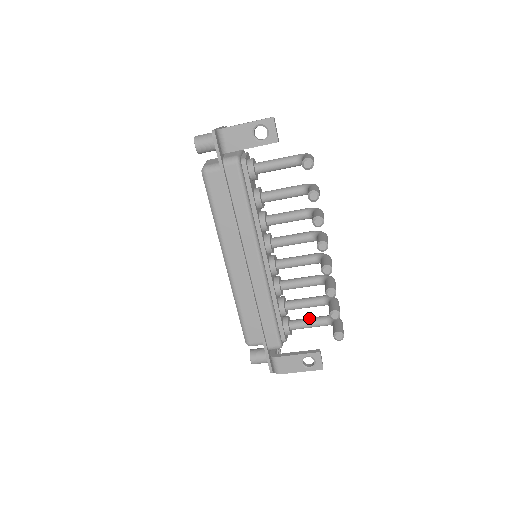
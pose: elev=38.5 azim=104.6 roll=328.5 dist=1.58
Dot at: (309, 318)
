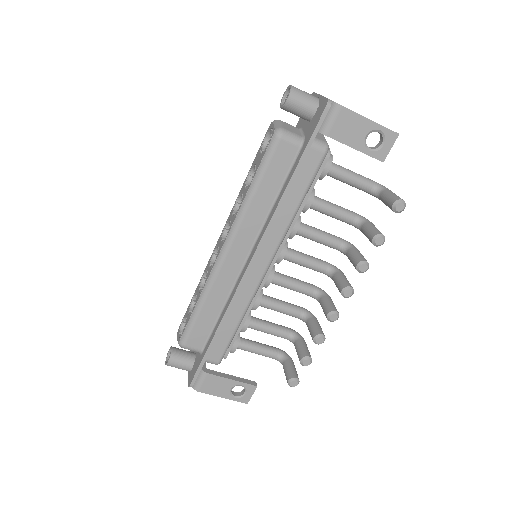
Dot at: (260, 343)
